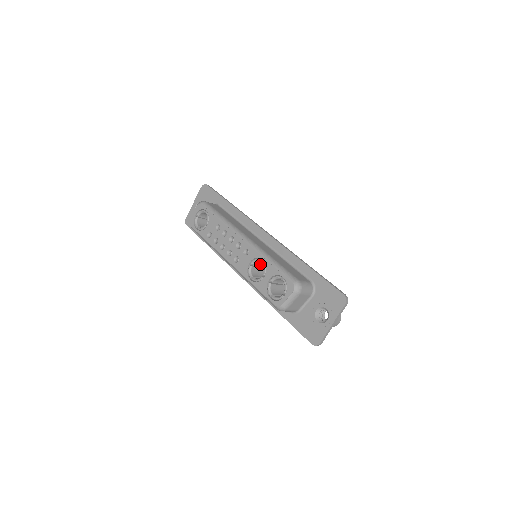
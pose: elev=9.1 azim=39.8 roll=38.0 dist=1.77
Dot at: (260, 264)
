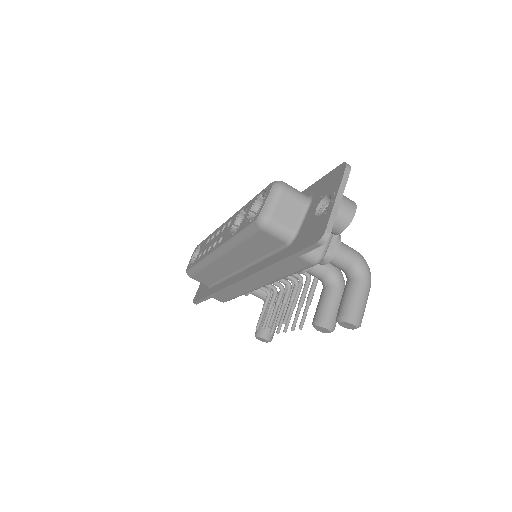
Dot at: occluded
